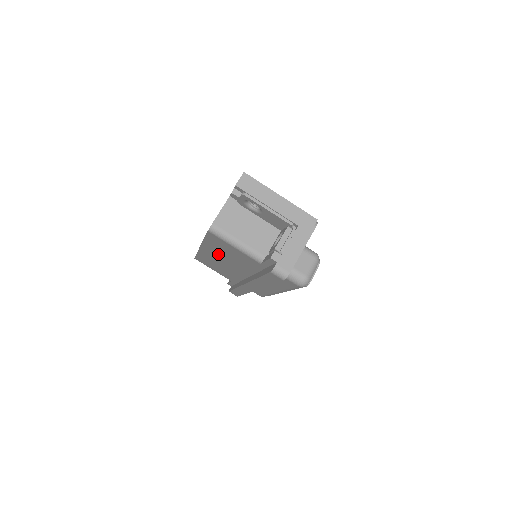
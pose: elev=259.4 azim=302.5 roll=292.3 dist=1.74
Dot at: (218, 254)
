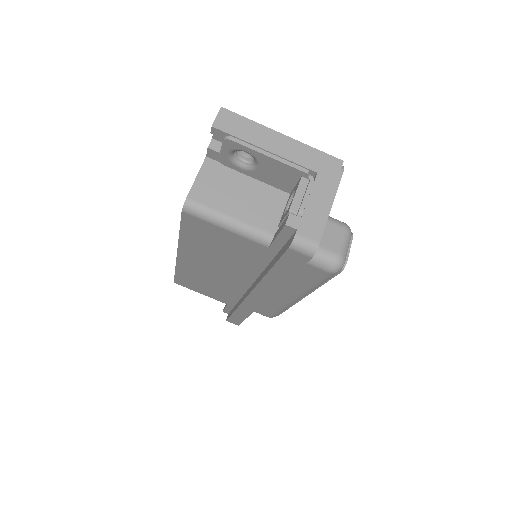
Dot at: (203, 258)
